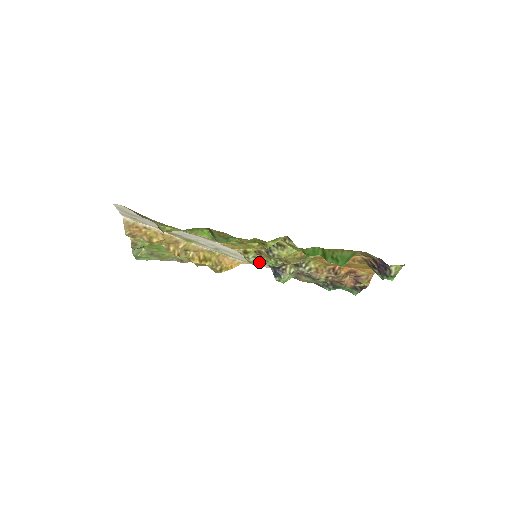
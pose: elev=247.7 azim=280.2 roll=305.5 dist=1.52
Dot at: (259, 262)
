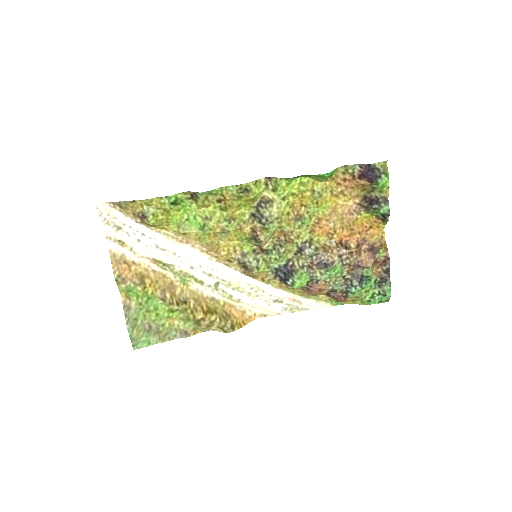
Dot at: (263, 267)
